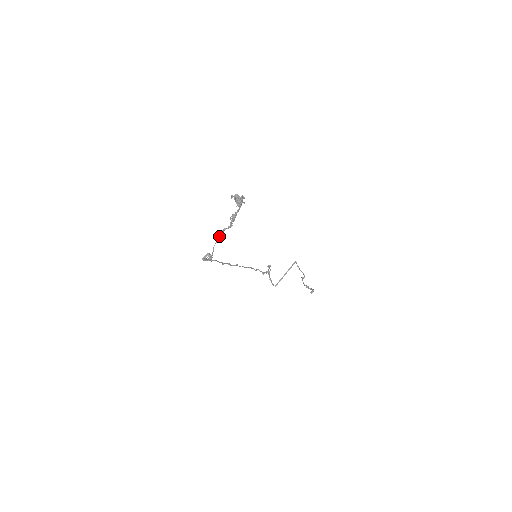
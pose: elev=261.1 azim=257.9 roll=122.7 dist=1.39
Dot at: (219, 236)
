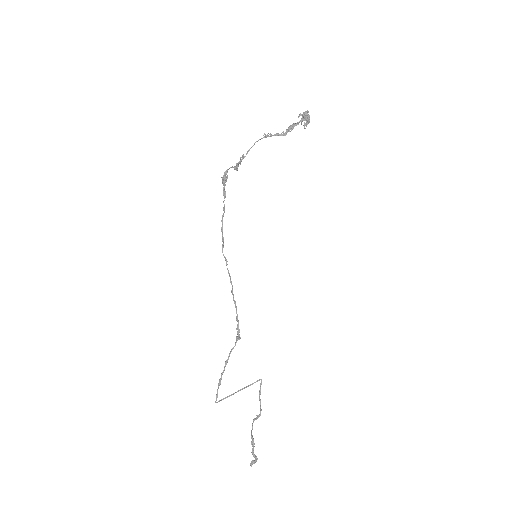
Dot at: (268, 135)
